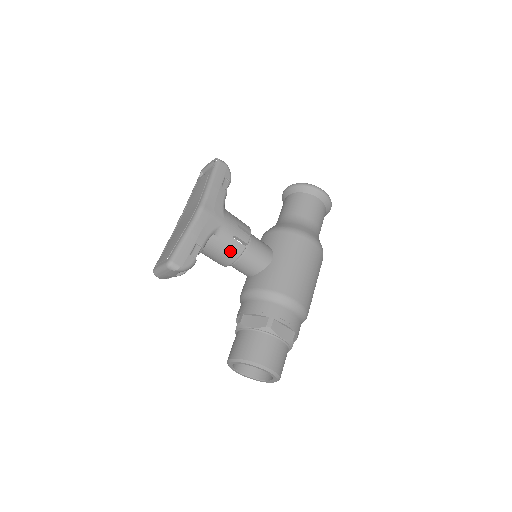
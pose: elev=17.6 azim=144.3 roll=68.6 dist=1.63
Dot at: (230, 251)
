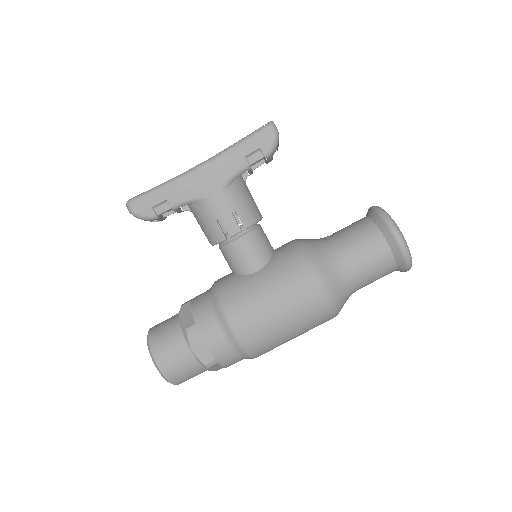
Dot at: (209, 231)
